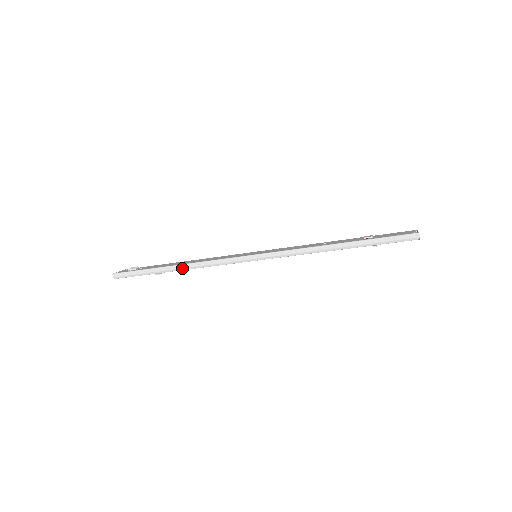
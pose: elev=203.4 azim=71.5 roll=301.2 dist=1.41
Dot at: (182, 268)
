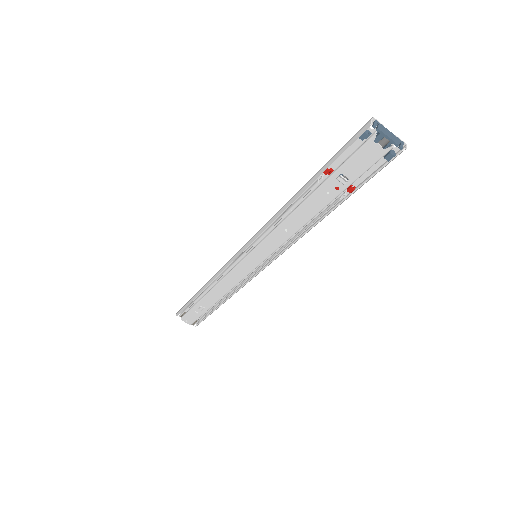
Dot at: (206, 284)
